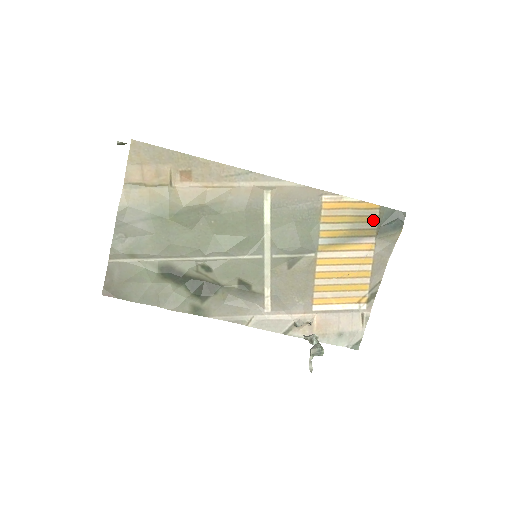
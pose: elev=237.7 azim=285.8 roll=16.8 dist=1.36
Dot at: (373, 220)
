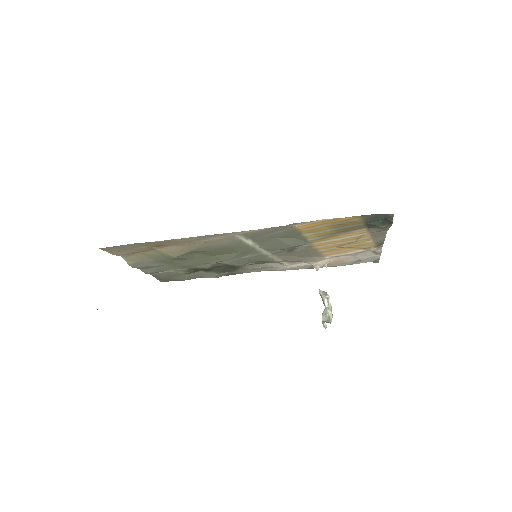
Dot at: (357, 223)
